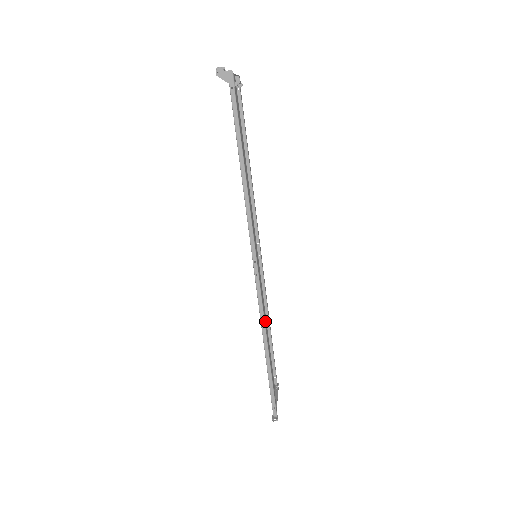
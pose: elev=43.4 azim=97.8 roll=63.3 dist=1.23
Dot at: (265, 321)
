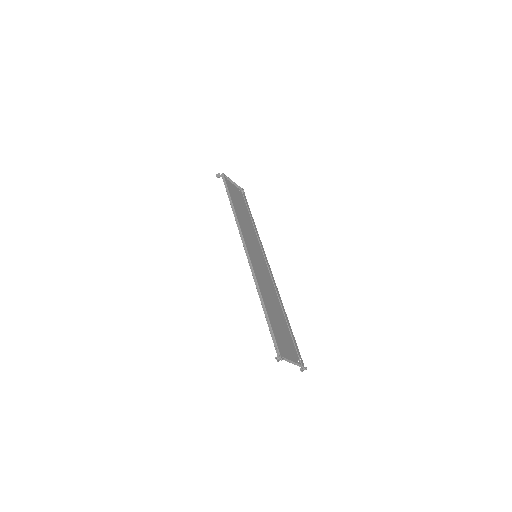
Dot at: (277, 306)
